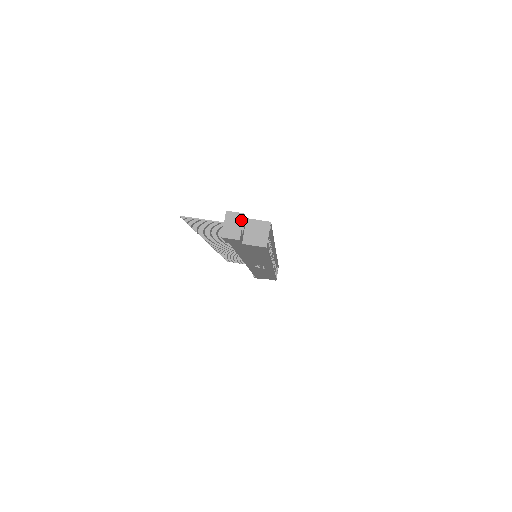
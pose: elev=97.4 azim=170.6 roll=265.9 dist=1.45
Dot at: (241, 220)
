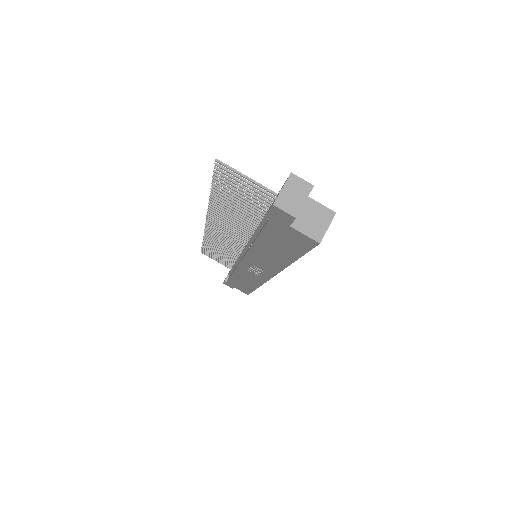
Dot at: (307, 192)
